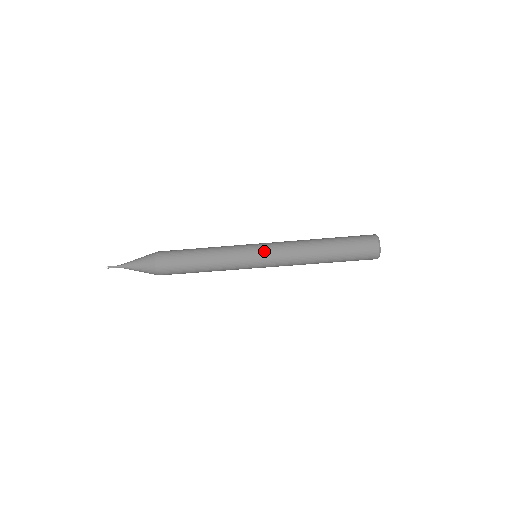
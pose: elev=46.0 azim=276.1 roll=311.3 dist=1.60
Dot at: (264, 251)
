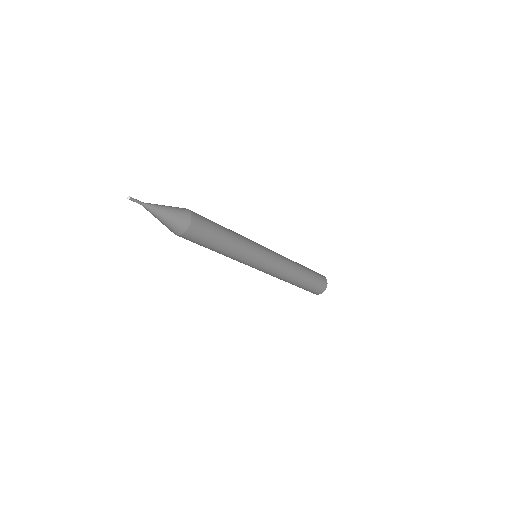
Dot at: (269, 264)
